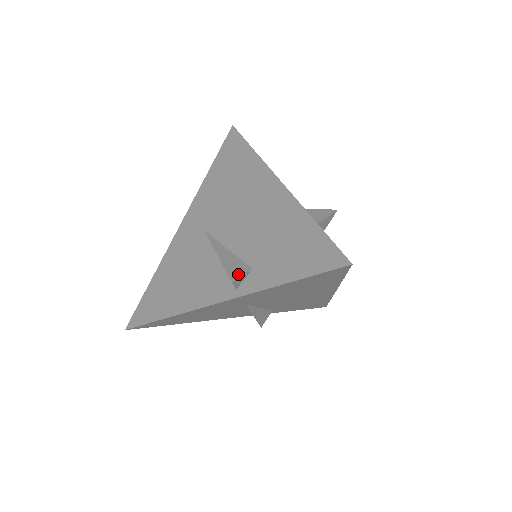
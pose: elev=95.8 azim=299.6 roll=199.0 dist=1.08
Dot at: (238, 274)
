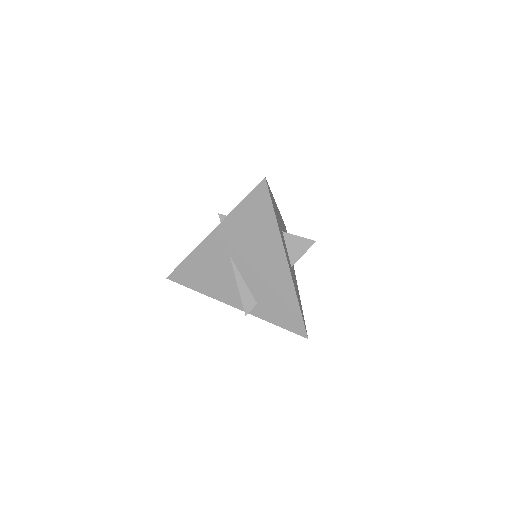
Dot at: (249, 308)
